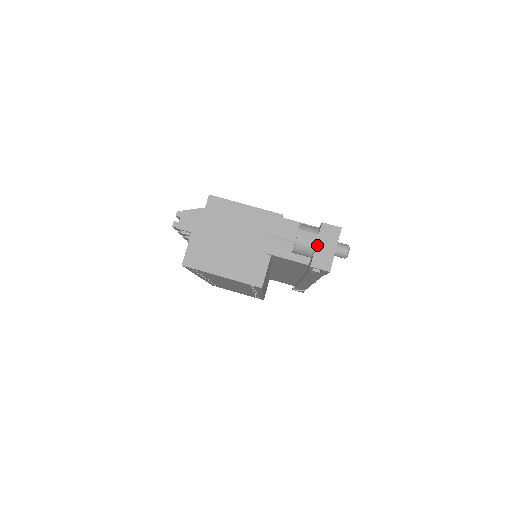
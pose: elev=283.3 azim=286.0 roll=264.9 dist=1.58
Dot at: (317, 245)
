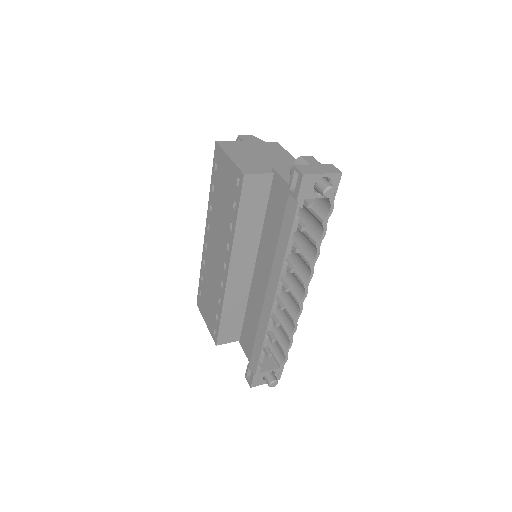
Dot at: (313, 165)
